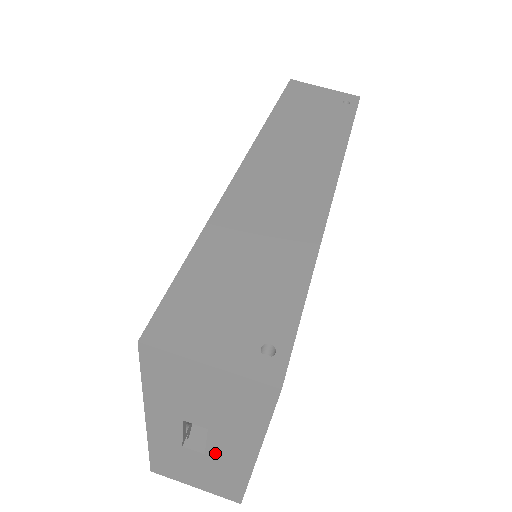
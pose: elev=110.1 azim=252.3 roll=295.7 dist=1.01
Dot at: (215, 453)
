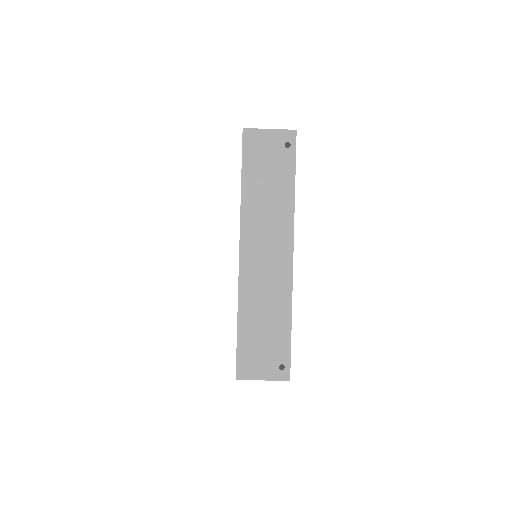
Dot at: occluded
